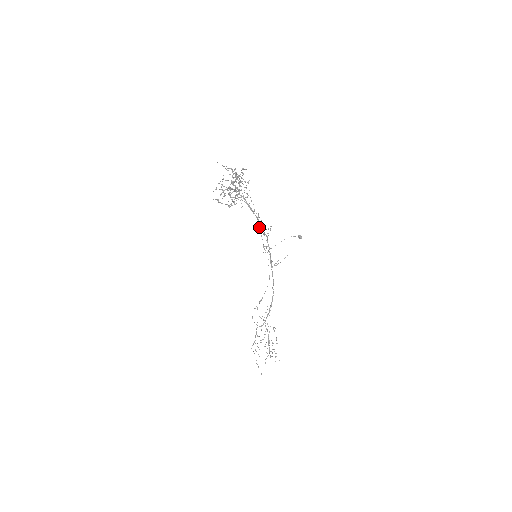
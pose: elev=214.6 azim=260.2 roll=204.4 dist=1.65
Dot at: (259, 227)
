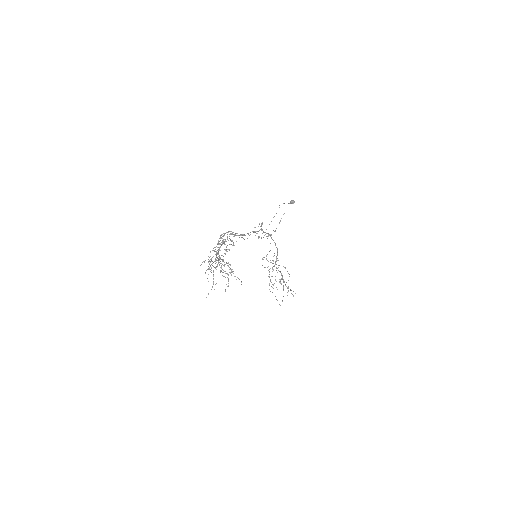
Dot at: occluded
